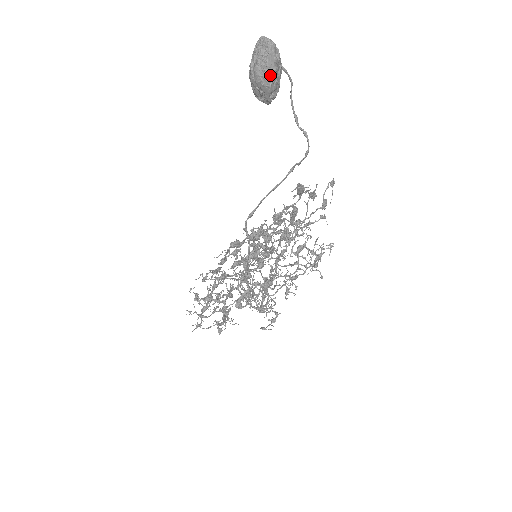
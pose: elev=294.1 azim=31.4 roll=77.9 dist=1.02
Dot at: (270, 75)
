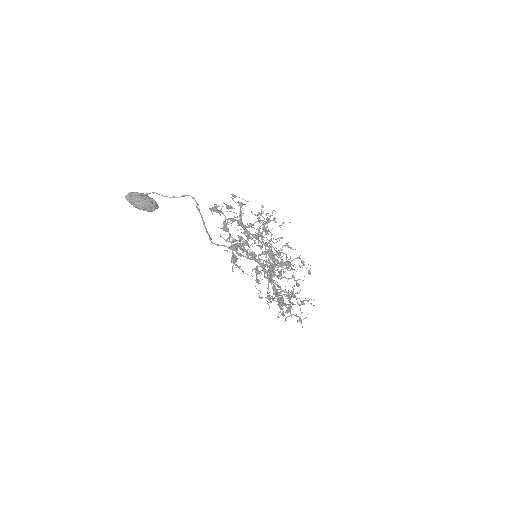
Dot at: (142, 199)
